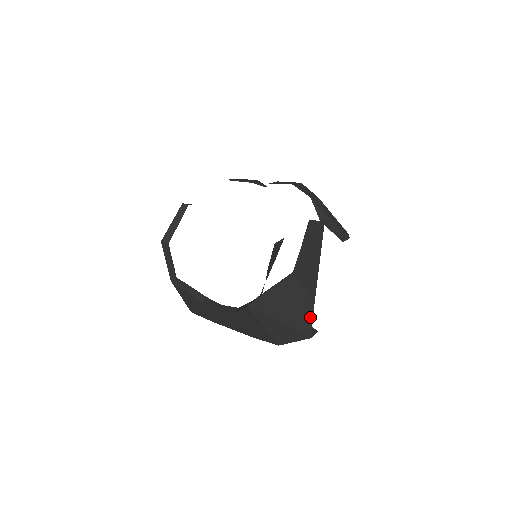
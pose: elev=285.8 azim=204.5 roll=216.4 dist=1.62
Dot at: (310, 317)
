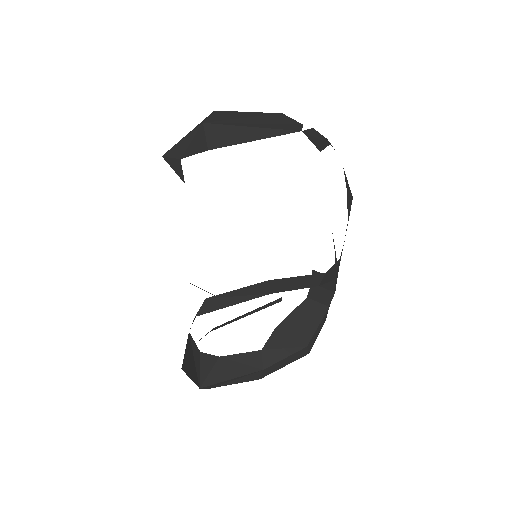
Dot at: (185, 137)
